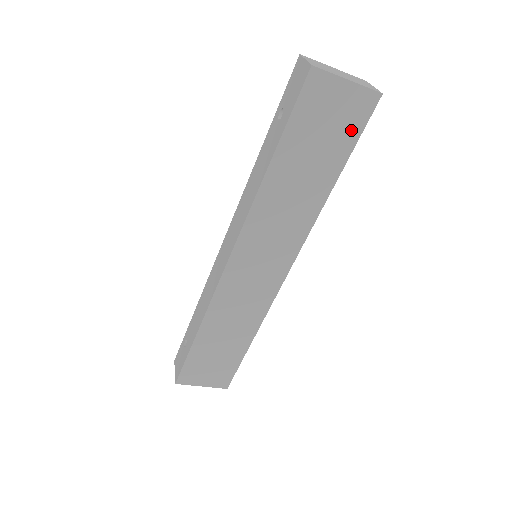
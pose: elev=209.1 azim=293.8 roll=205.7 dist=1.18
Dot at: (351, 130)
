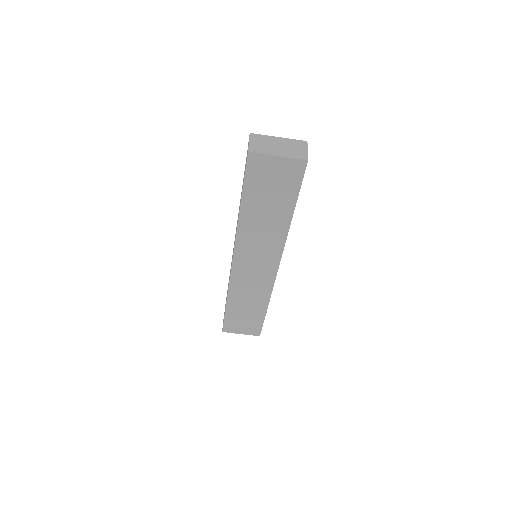
Dot at: (292, 184)
